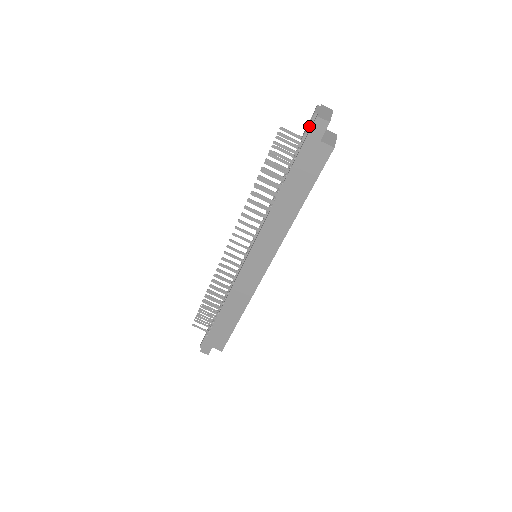
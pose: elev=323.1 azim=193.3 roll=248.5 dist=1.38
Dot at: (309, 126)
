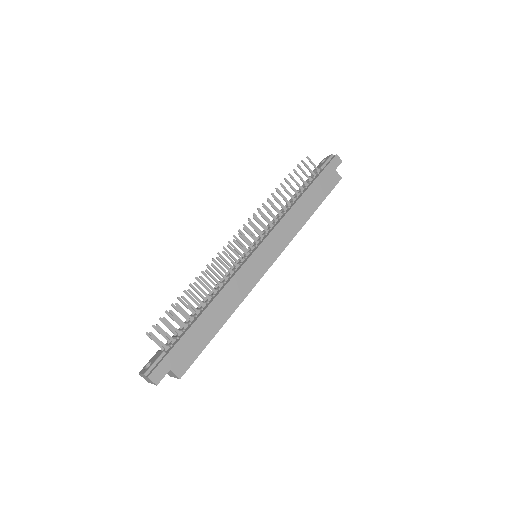
Dot at: (328, 160)
